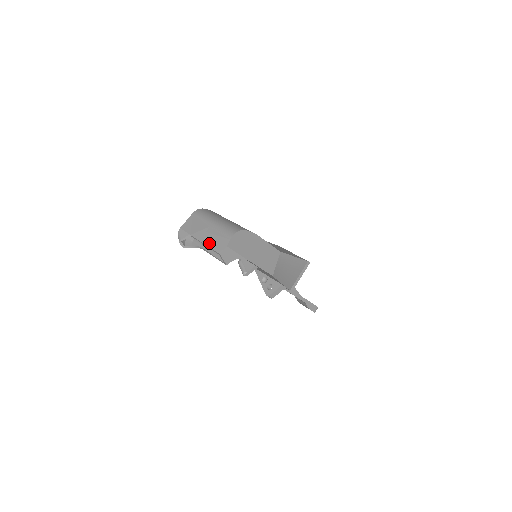
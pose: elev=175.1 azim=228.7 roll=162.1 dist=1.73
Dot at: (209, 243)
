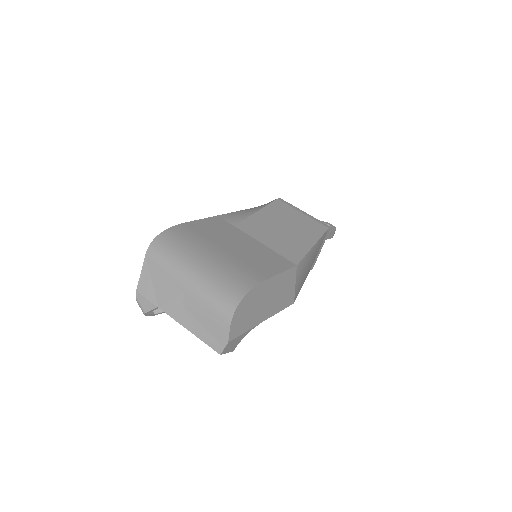
Dot at: (195, 330)
